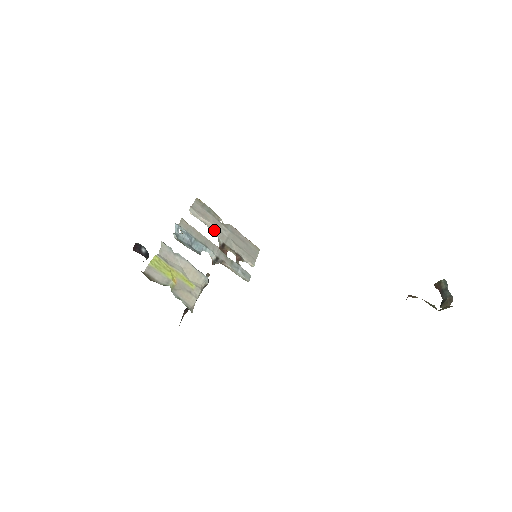
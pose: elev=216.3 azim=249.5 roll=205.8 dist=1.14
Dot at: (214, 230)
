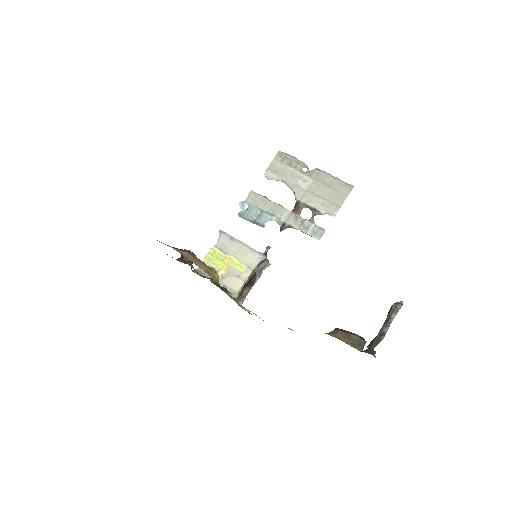
Dot at: (290, 187)
